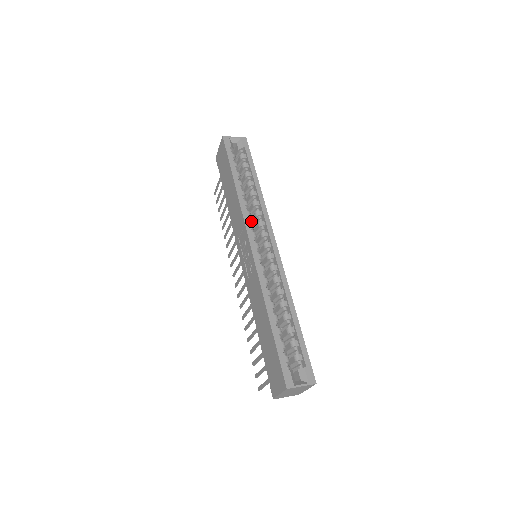
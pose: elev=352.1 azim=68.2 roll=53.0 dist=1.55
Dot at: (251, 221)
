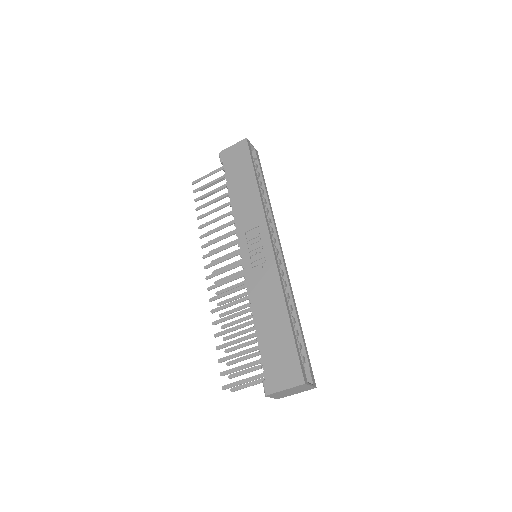
Dot at: occluded
